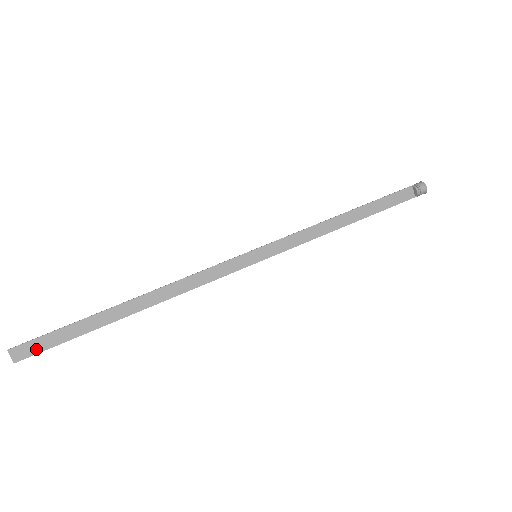
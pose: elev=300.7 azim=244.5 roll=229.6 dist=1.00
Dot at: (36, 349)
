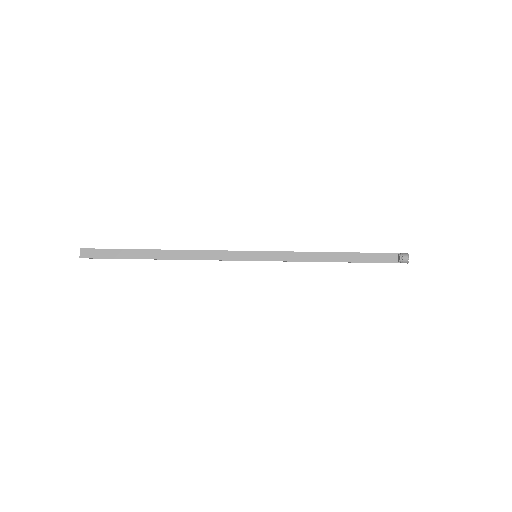
Dot at: (95, 255)
